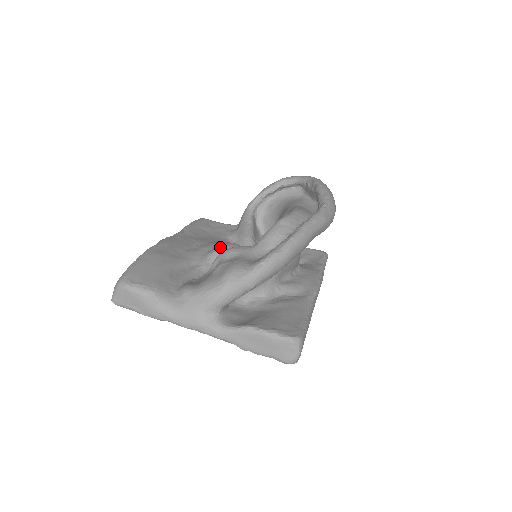
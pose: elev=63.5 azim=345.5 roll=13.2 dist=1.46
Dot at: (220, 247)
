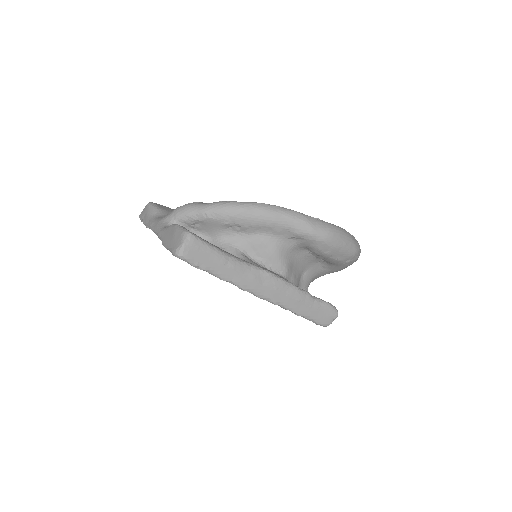
Dot at: occluded
